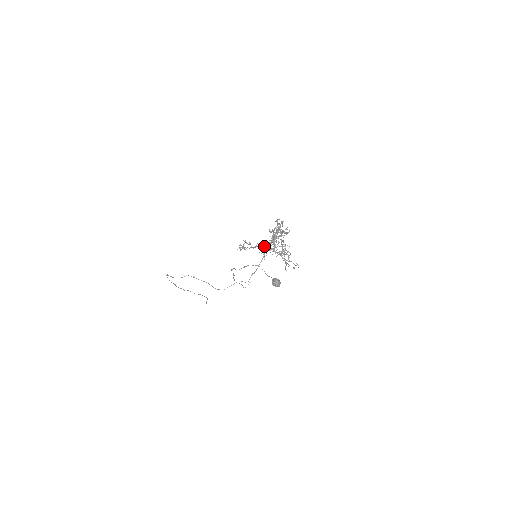
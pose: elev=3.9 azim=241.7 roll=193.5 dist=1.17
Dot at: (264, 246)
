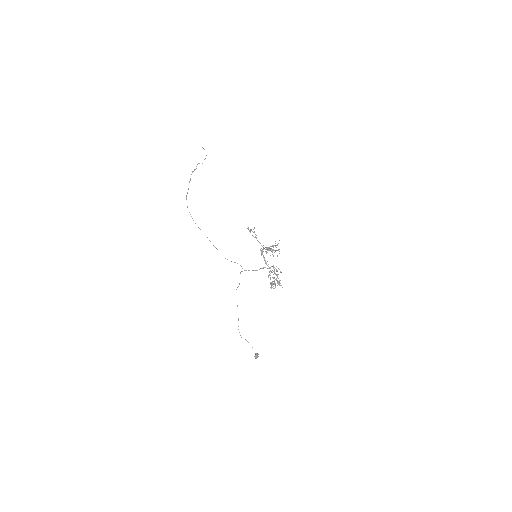
Dot at: (264, 257)
